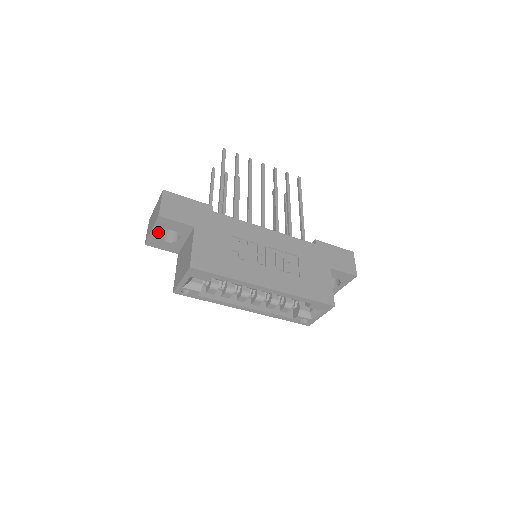
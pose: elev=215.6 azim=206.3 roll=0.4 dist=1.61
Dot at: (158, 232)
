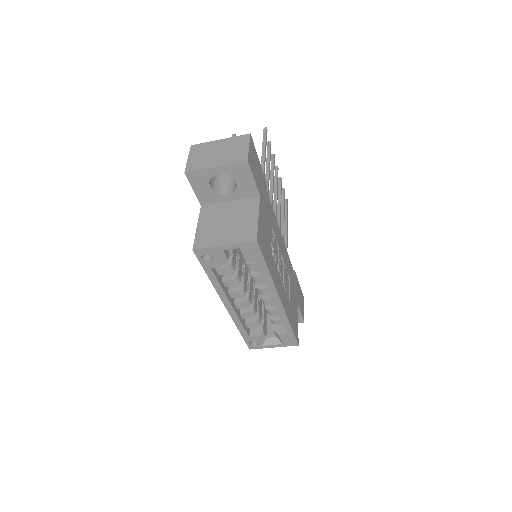
Dot at: (219, 173)
